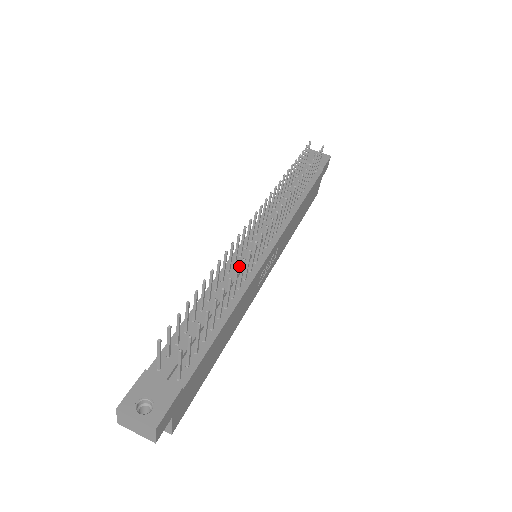
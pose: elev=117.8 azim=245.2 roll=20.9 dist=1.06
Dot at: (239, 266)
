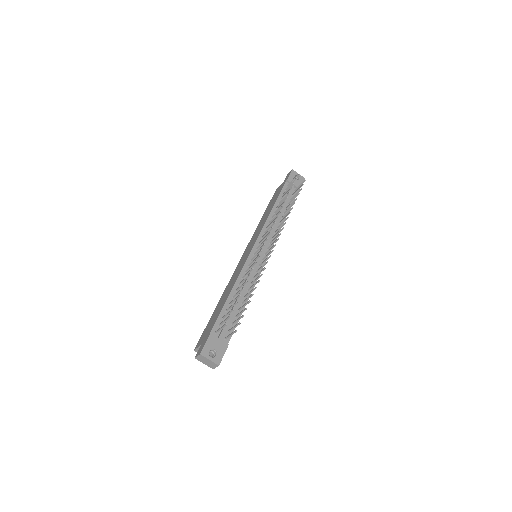
Dot at: occluded
